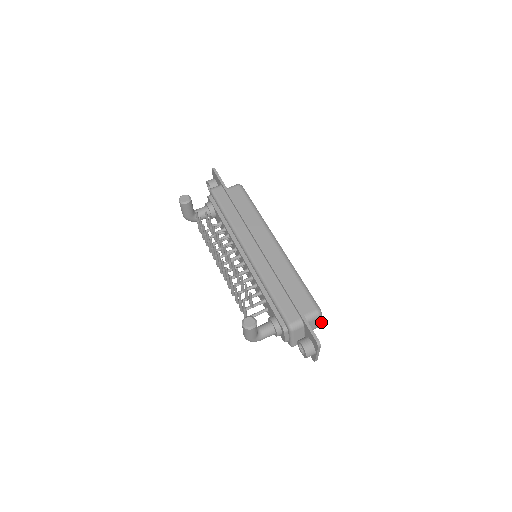
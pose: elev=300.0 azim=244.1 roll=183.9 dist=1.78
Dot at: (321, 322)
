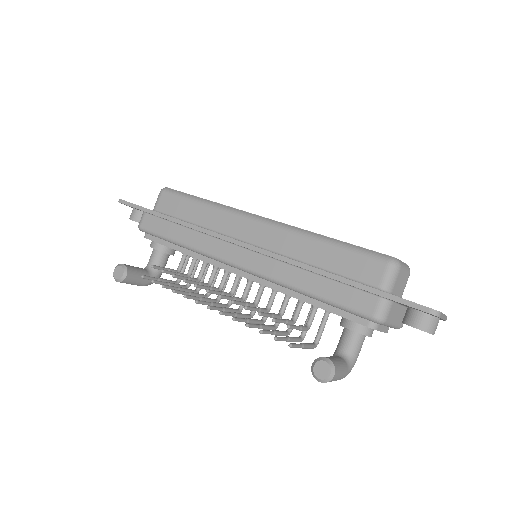
Dot at: (407, 267)
